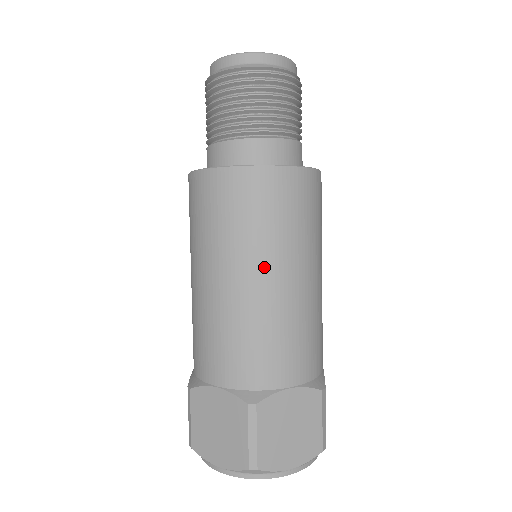
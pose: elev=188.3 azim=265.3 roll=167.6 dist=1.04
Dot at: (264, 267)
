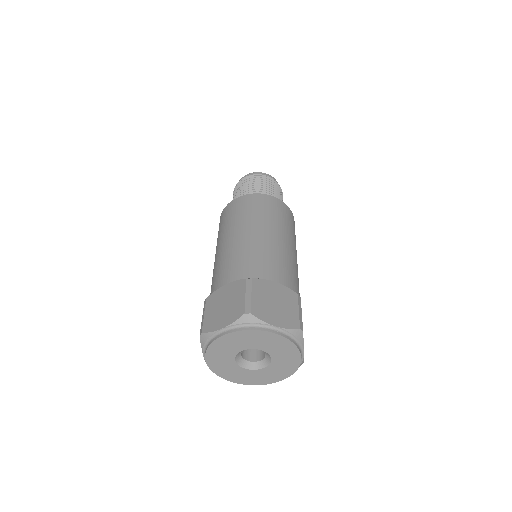
Dot at: (260, 227)
